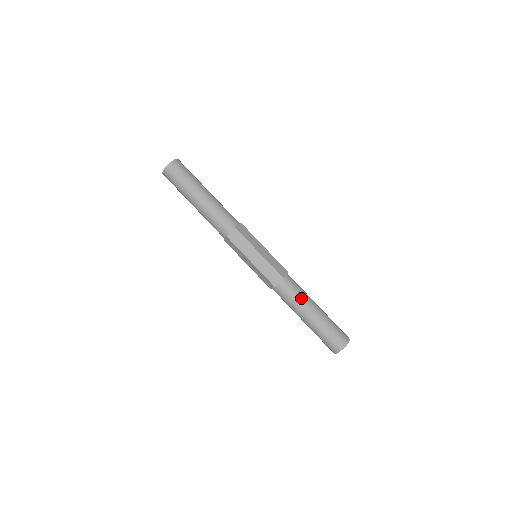
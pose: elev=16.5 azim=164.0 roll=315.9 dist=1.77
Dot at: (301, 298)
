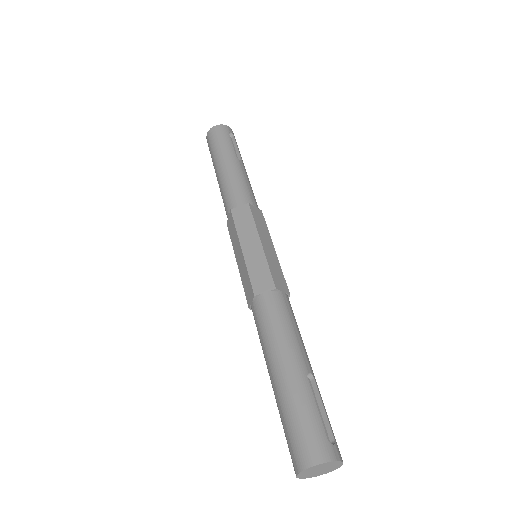
Dot at: (267, 339)
